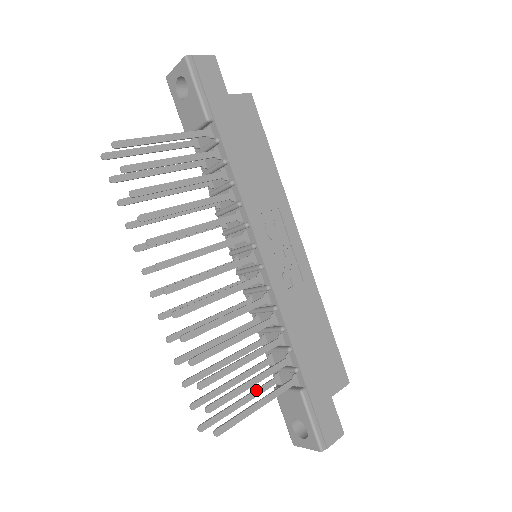
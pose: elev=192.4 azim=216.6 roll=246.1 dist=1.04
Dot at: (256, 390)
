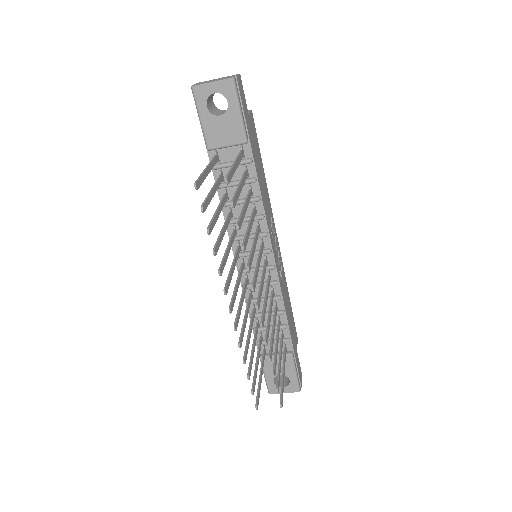
Dot at: (262, 363)
